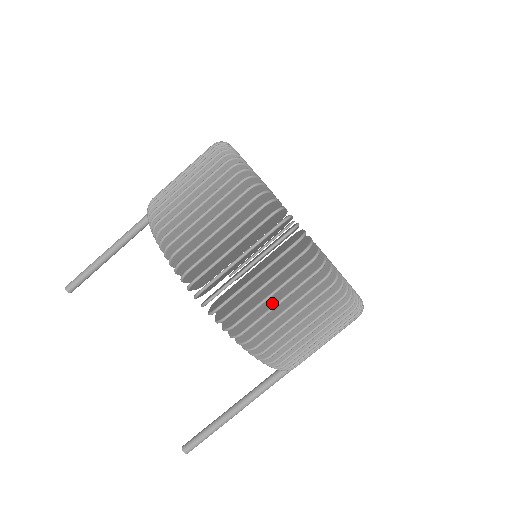
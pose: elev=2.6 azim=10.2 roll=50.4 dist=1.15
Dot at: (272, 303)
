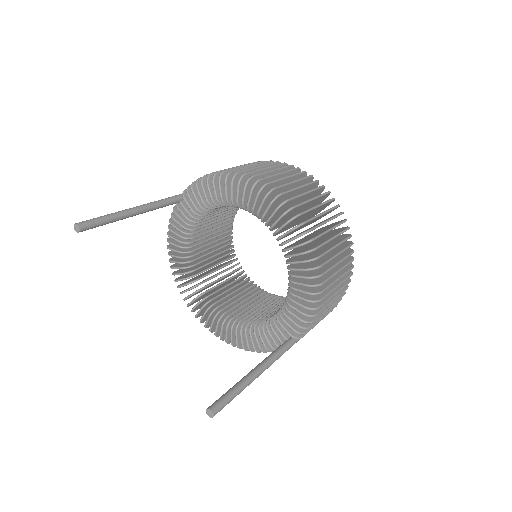
Dot at: (330, 246)
